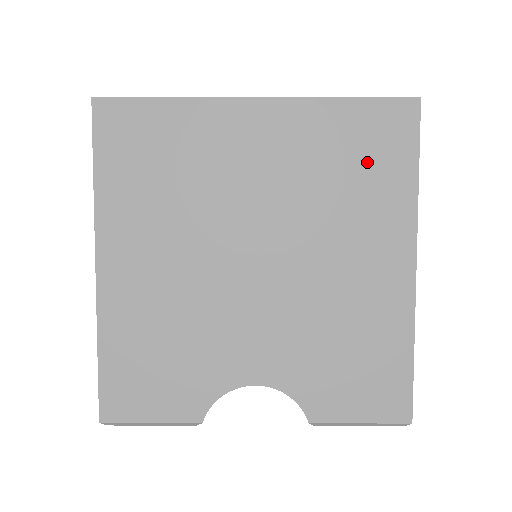
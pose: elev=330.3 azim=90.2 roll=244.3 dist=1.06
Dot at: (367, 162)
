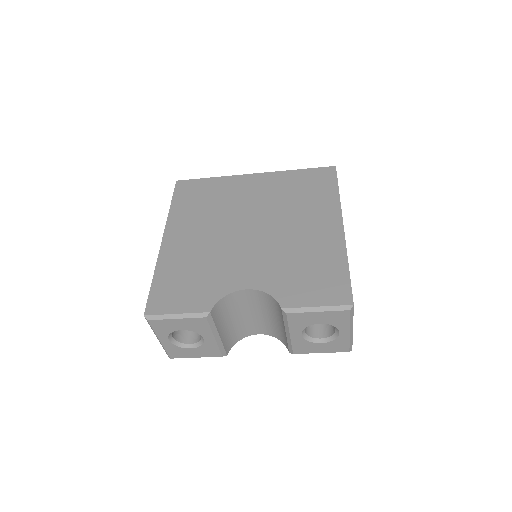
Dot at: (311, 189)
